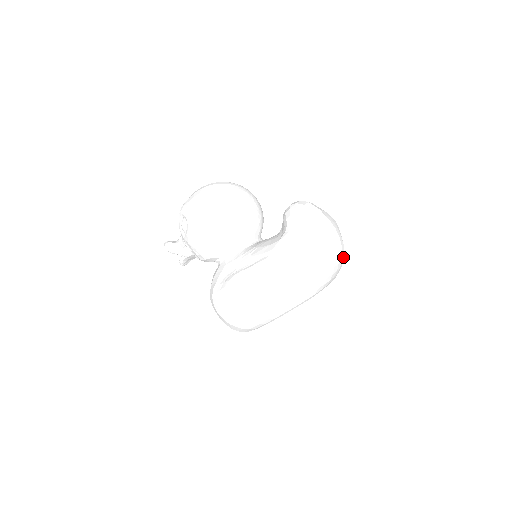
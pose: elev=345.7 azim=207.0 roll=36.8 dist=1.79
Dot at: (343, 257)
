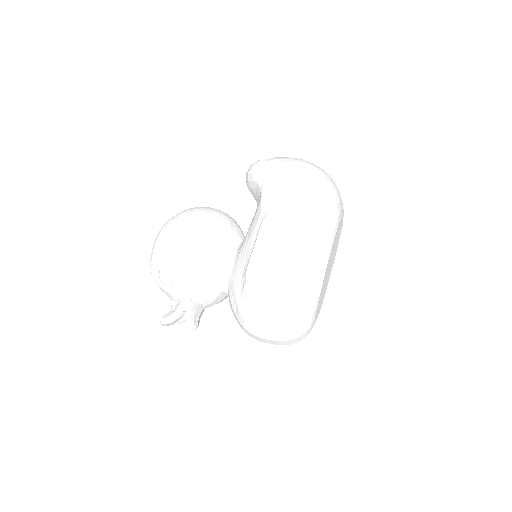
Dot at: occluded
